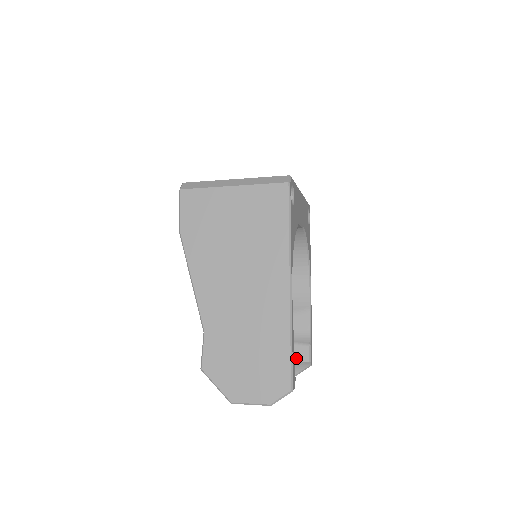
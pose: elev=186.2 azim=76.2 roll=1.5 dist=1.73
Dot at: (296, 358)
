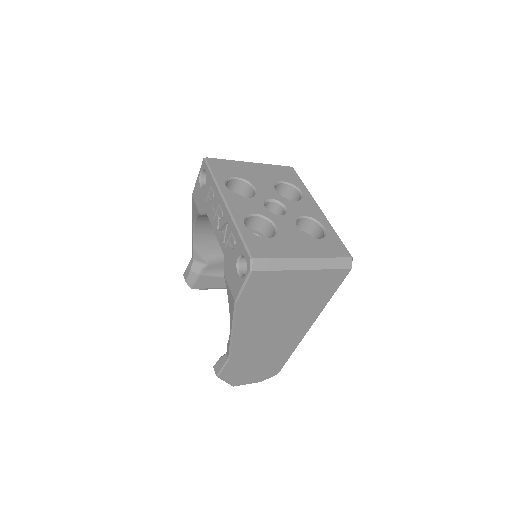
Dot at: occluded
